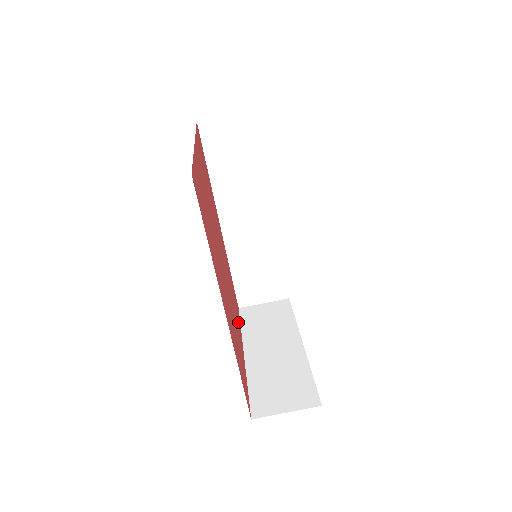
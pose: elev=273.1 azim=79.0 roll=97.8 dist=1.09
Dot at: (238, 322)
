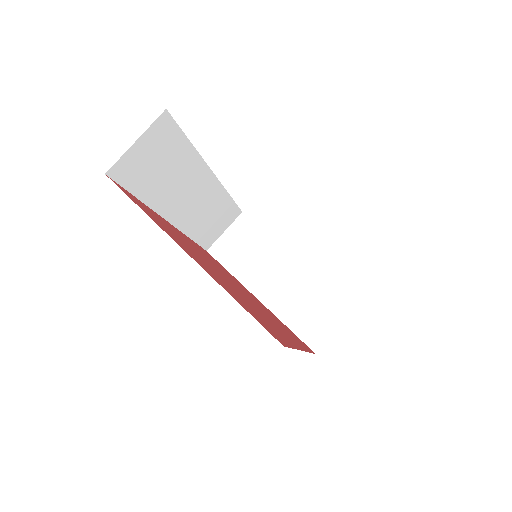
Dot at: occluded
